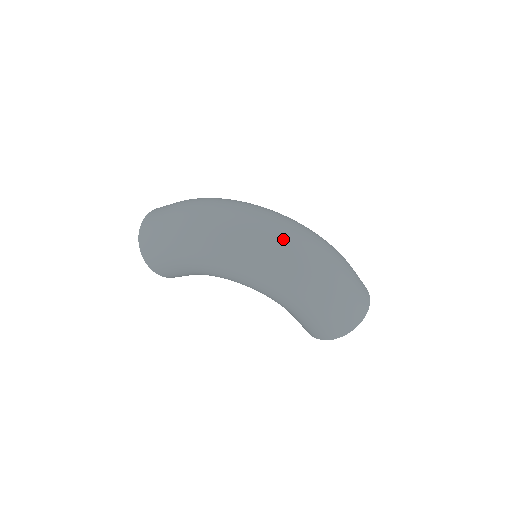
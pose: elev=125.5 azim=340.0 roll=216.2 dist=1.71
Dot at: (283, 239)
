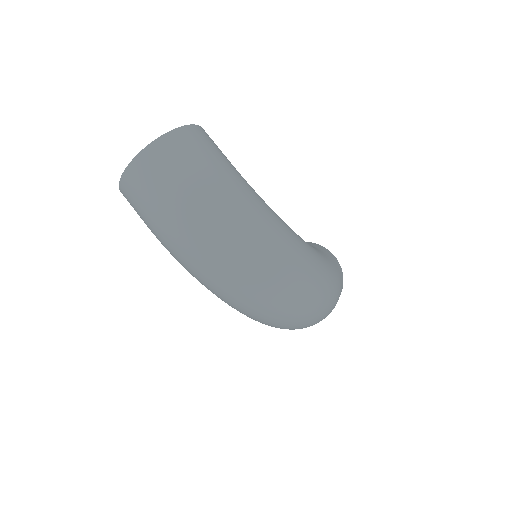
Dot at: (284, 315)
